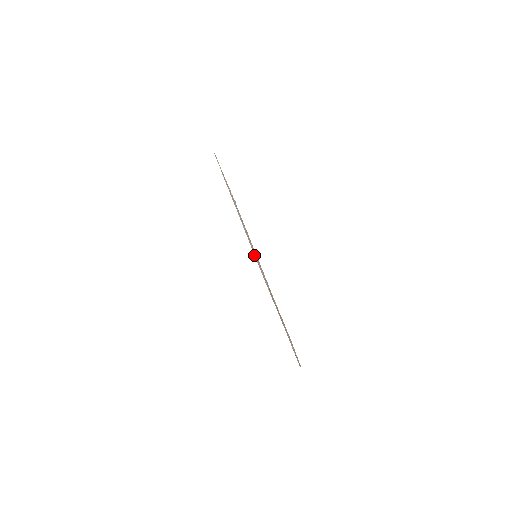
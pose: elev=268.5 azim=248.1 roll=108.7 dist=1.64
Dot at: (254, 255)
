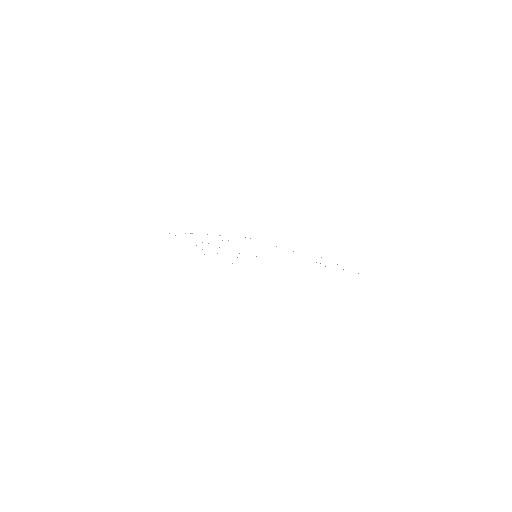
Dot at: occluded
